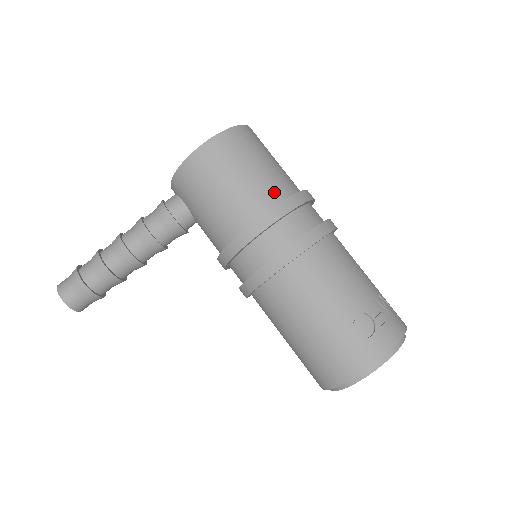
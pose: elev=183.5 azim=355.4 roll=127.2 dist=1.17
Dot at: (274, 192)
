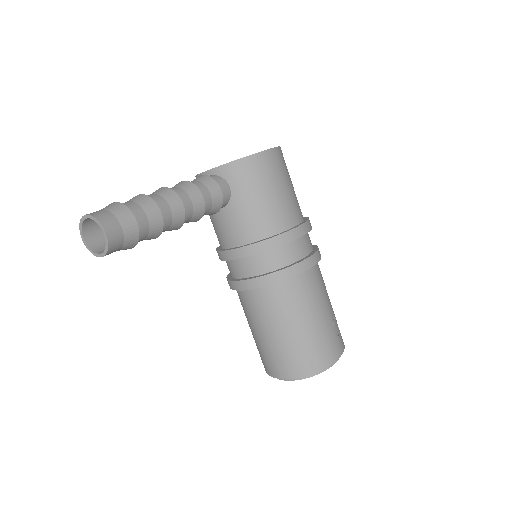
Dot at: occluded
